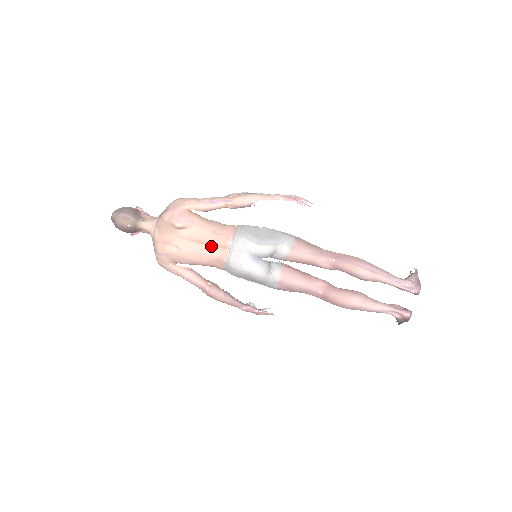
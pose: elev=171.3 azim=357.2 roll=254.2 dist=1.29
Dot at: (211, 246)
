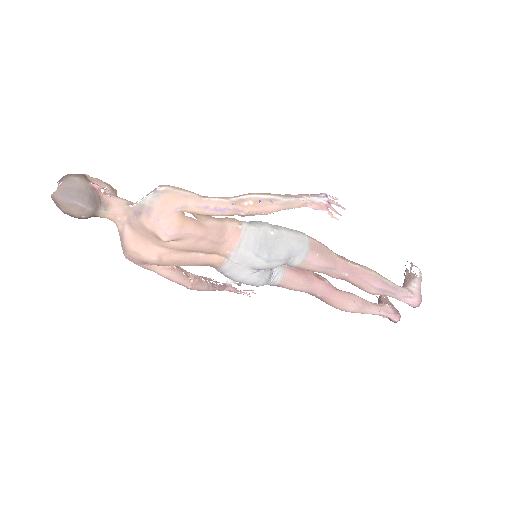
Dot at: (204, 253)
